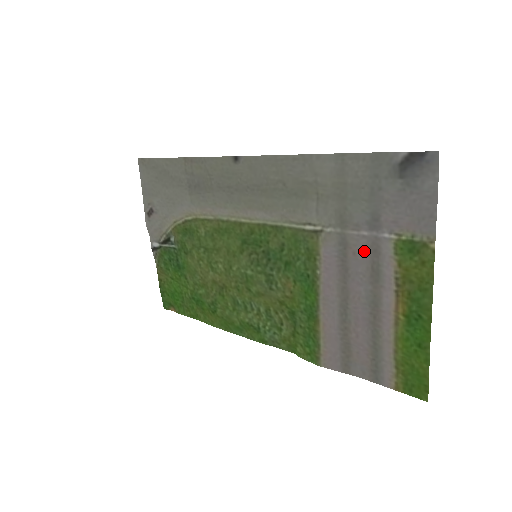
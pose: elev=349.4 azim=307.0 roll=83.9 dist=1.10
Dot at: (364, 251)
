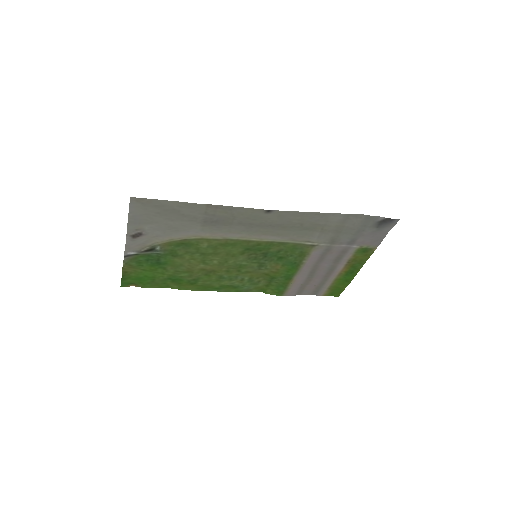
Dot at: (338, 252)
